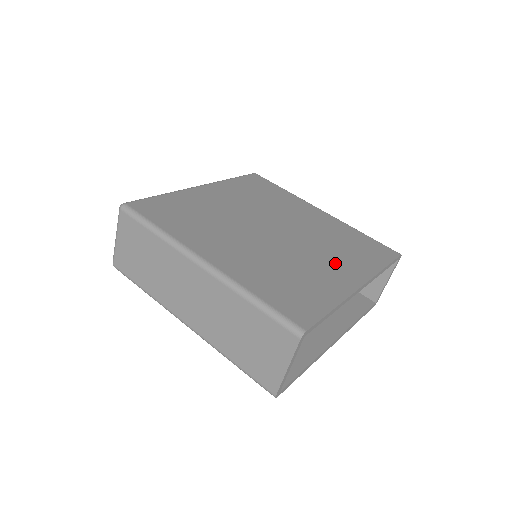
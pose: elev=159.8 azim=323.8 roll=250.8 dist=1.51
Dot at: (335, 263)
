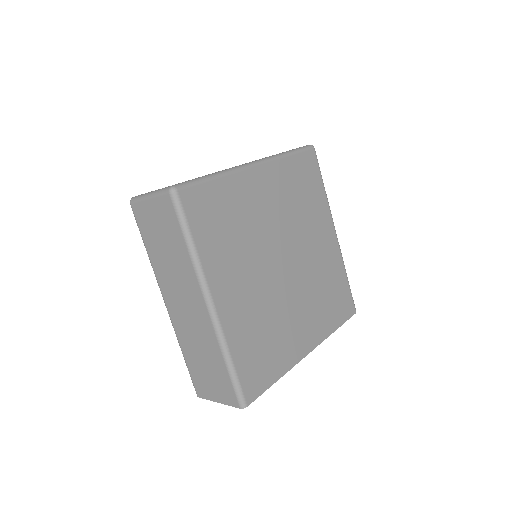
Dot at: (306, 320)
